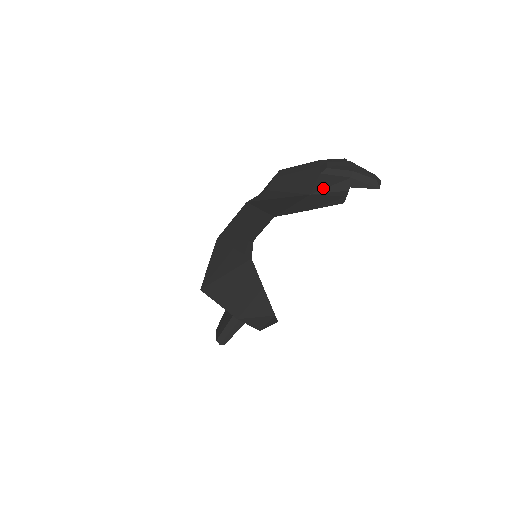
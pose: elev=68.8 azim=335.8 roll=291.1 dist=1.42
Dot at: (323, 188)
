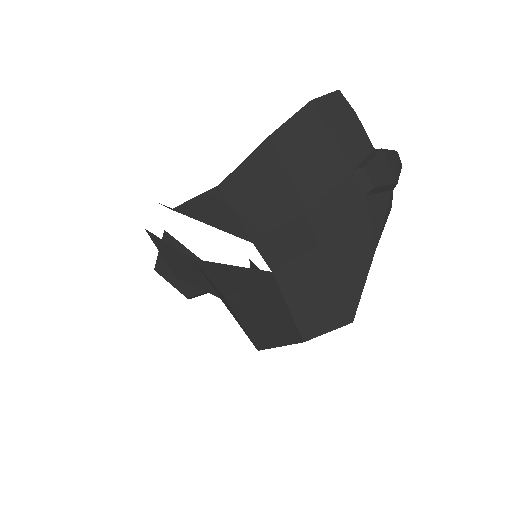
Dot at: (381, 230)
